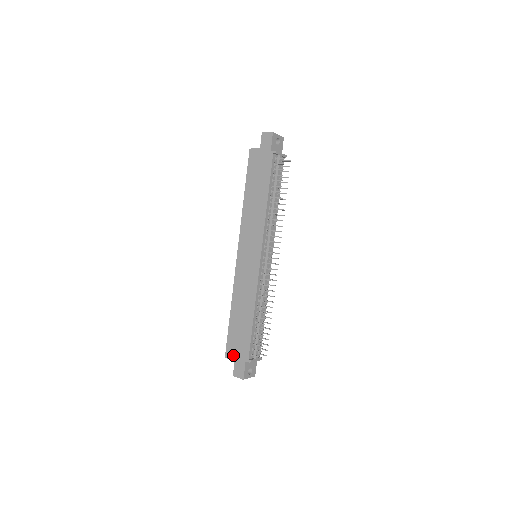
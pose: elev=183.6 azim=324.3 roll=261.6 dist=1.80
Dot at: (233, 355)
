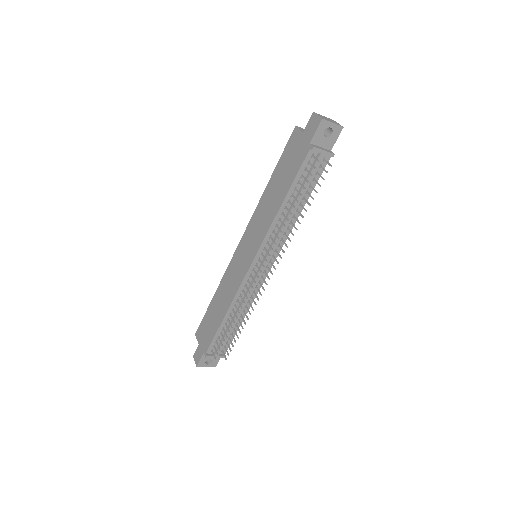
Dot at: (200, 338)
